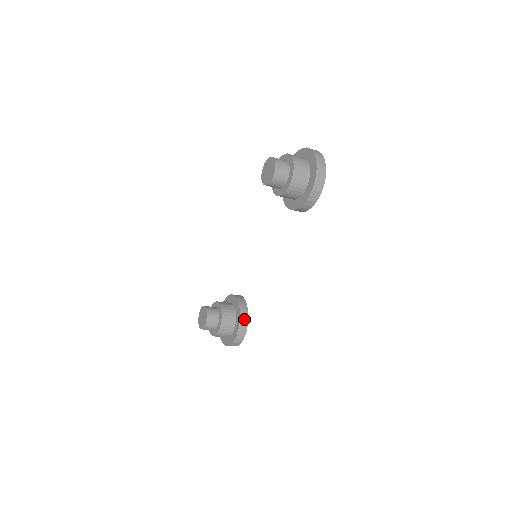
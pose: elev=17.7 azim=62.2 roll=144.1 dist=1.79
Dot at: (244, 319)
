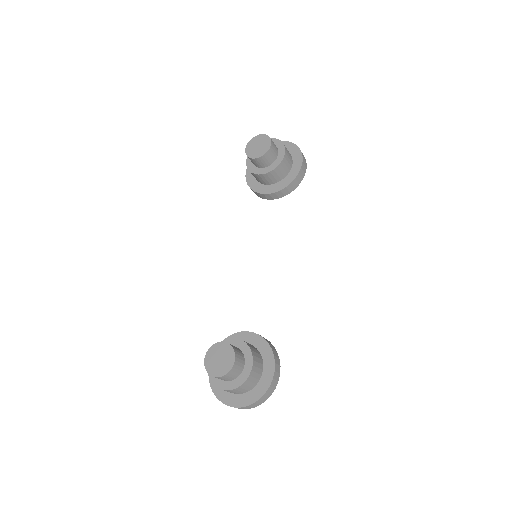
Dot at: (270, 343)
